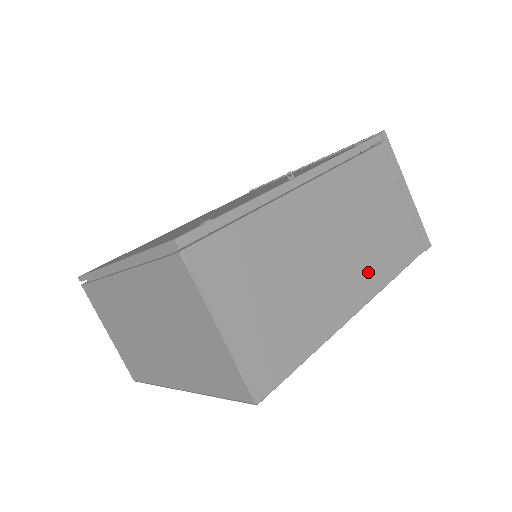
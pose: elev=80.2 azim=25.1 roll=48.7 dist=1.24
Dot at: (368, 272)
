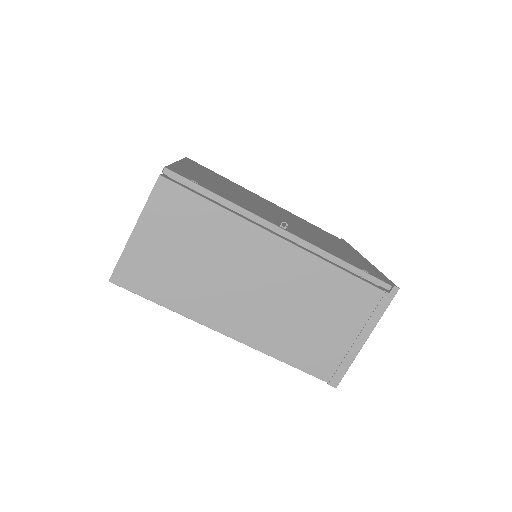
Dot at: (260, 329)
